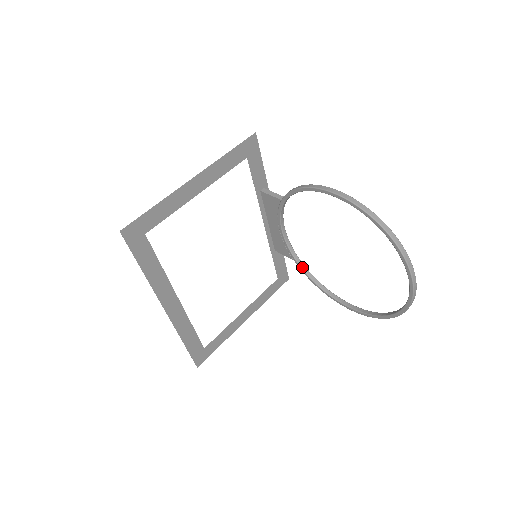
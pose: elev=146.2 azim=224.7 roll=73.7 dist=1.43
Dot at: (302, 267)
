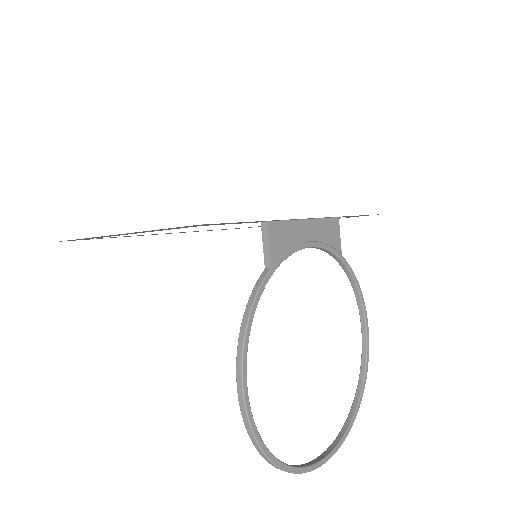
Dot at: (342, 267)
